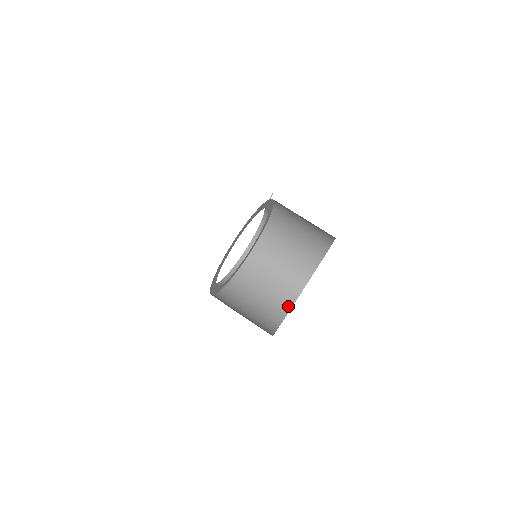
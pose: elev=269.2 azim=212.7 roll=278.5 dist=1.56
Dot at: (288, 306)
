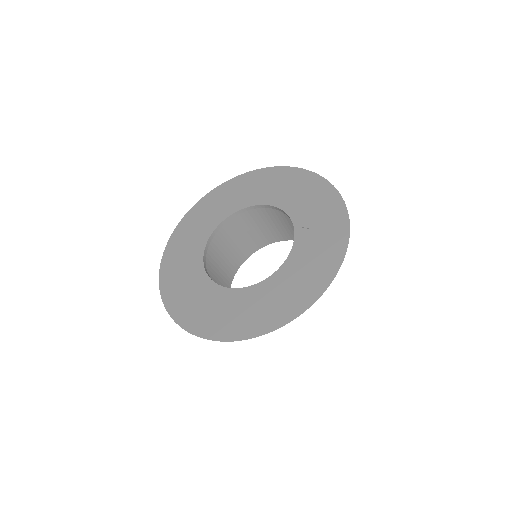
Dot at: (253, 250)
